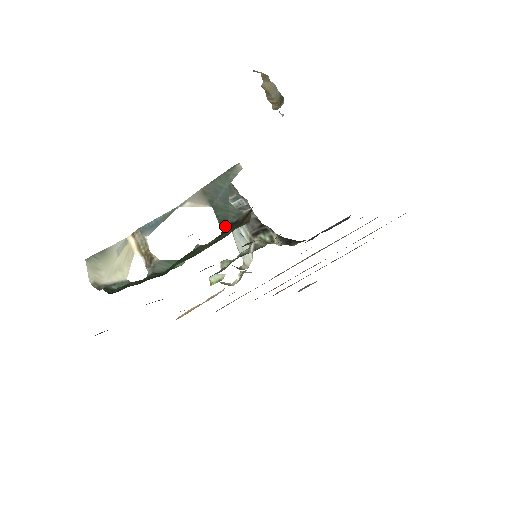
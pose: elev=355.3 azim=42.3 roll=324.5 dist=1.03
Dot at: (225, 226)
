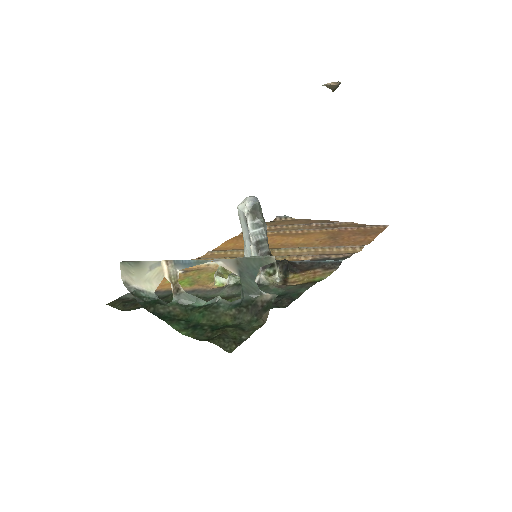
Dot at: (245, 298)
